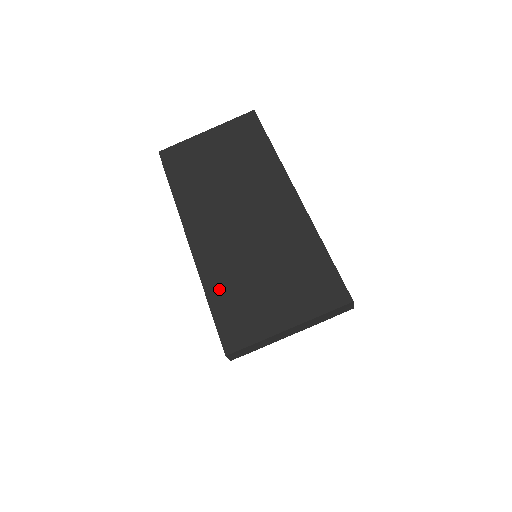
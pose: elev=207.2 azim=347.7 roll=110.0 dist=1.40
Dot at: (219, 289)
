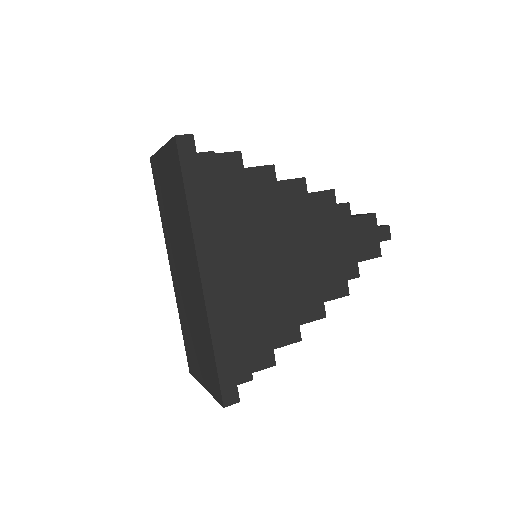
Dot at: (183, 325)
